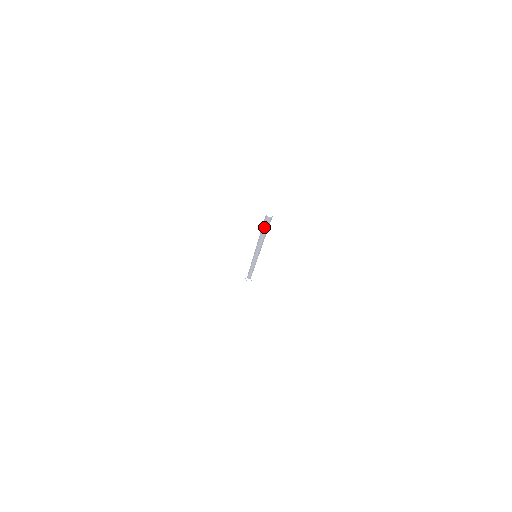
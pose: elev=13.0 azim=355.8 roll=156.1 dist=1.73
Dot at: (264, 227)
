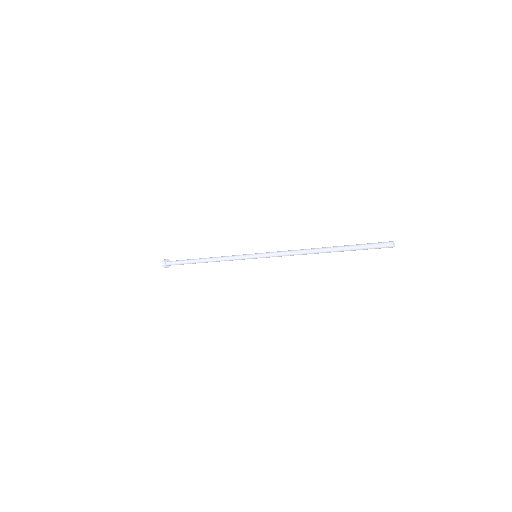
Dot at: (361, 247)
